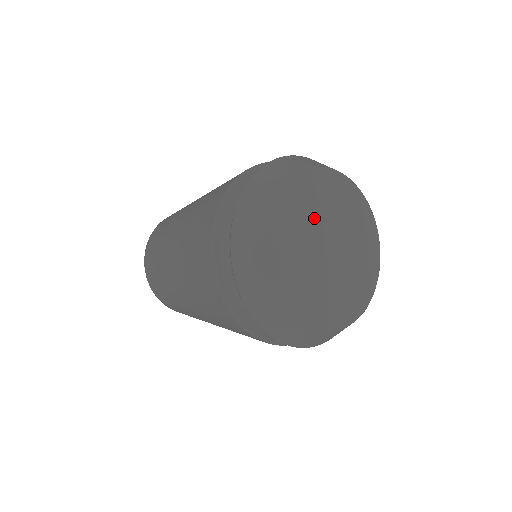
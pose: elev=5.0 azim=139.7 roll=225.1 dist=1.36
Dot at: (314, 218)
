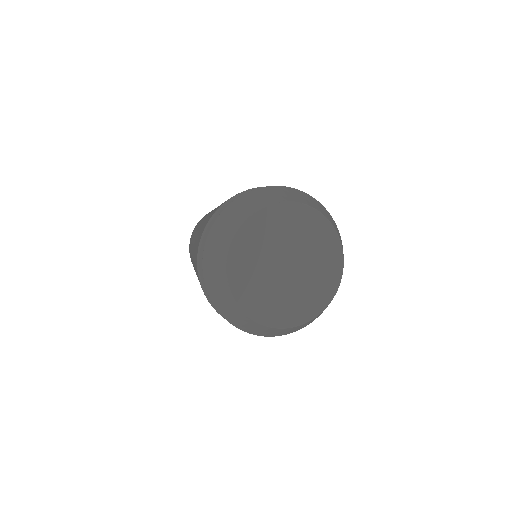
Dot at: (271, 241)
